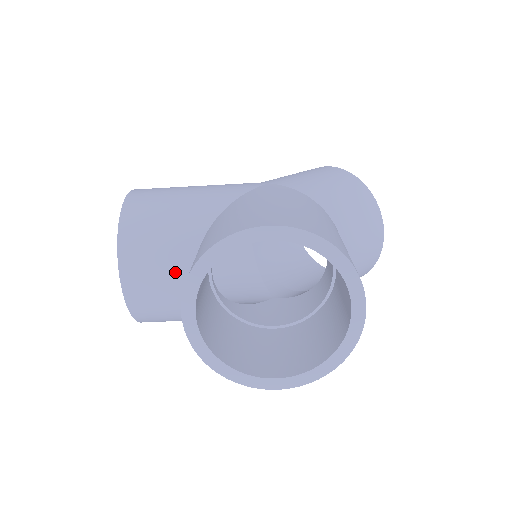
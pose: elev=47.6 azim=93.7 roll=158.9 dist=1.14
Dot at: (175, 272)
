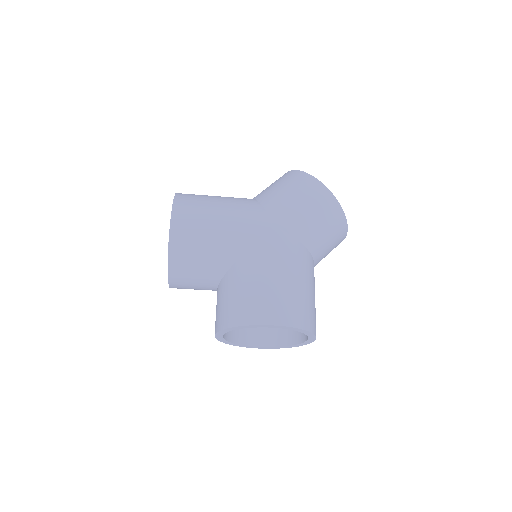
Dot at: (205, 285)
